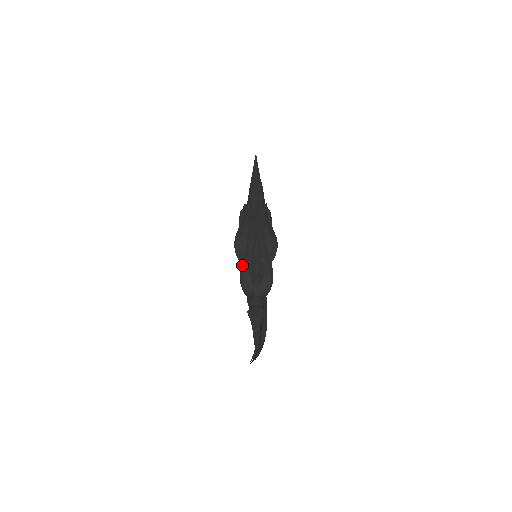
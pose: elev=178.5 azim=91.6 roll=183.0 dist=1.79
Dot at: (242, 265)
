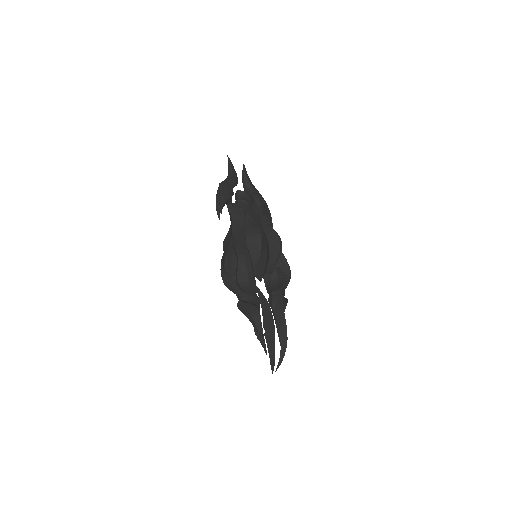
Dot at: (221, 262)
